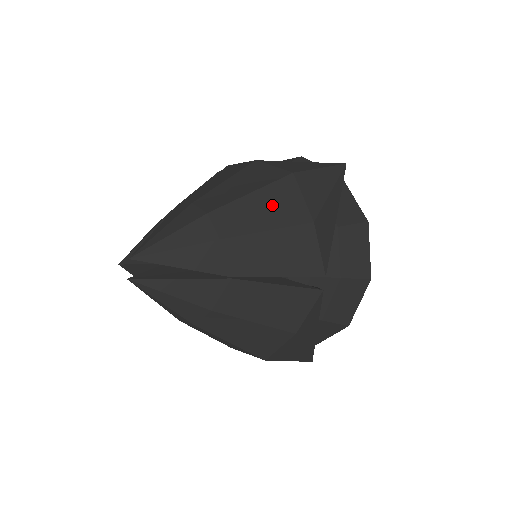
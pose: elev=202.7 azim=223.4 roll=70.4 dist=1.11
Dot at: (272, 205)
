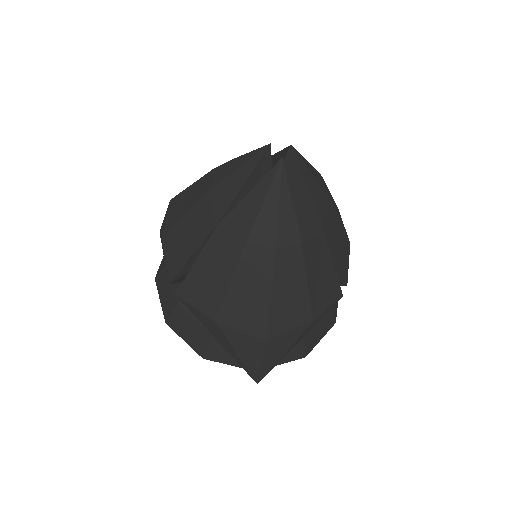
Dot at: (337, 210)
